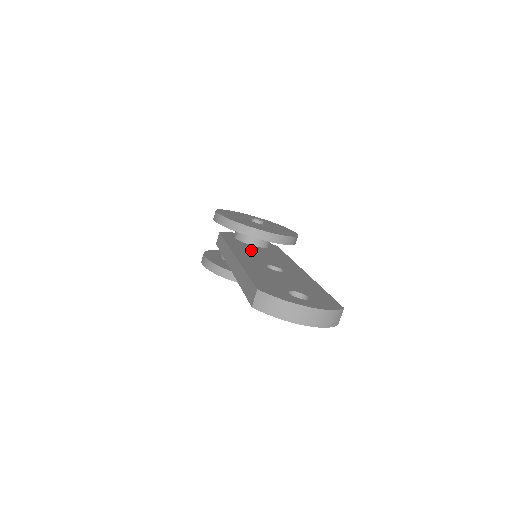
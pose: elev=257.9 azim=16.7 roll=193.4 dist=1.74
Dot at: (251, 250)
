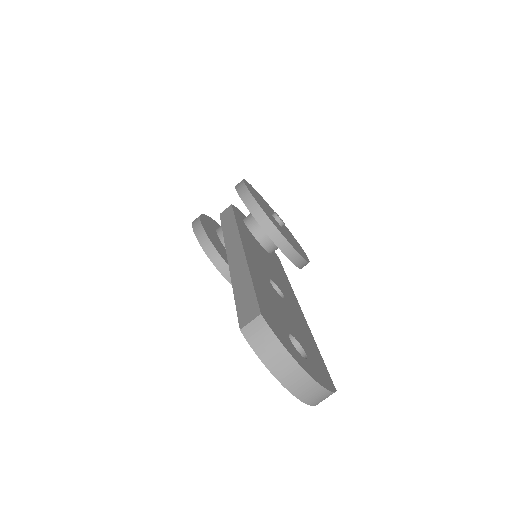
Dot at: (257, 248)
